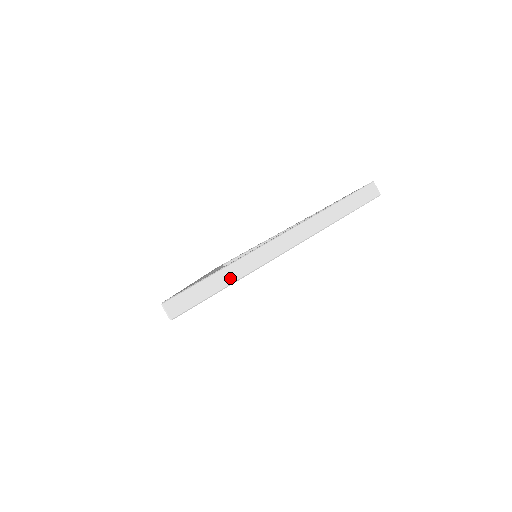
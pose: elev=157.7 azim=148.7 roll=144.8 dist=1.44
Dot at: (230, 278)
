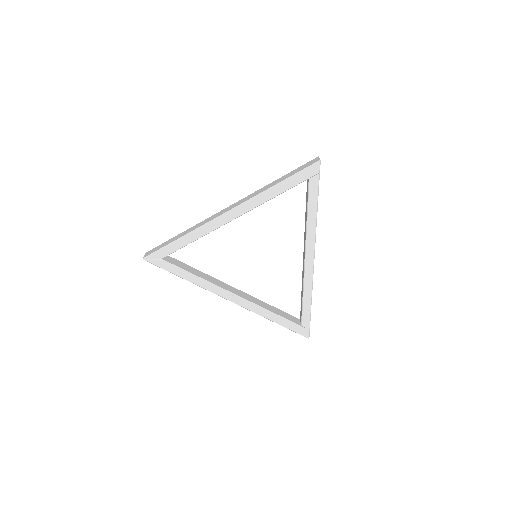
Dot at: (184, 234)
